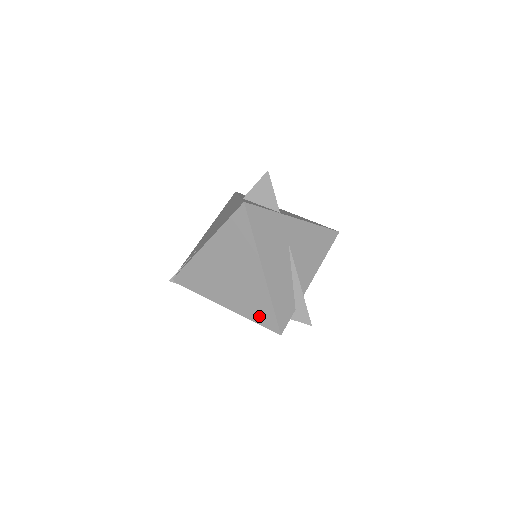
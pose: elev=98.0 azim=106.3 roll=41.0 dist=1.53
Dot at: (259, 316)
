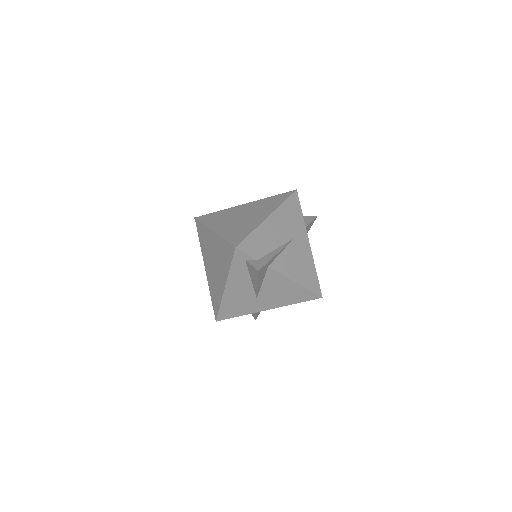
Dot at: (233, 237)
